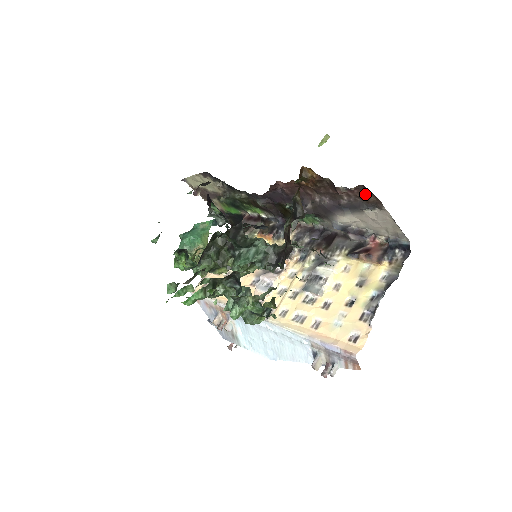
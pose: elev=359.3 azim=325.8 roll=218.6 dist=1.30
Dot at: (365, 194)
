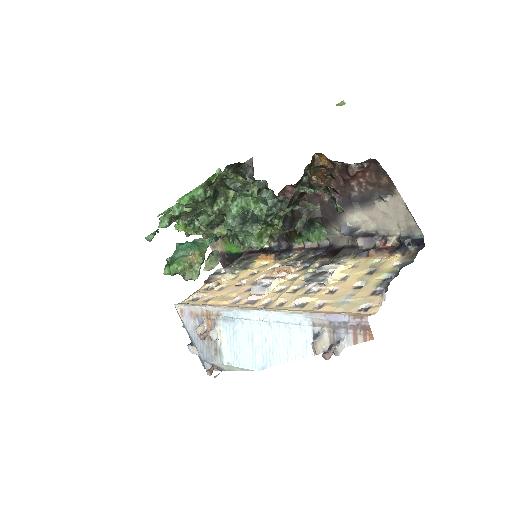
Dot at: (377, 176)
